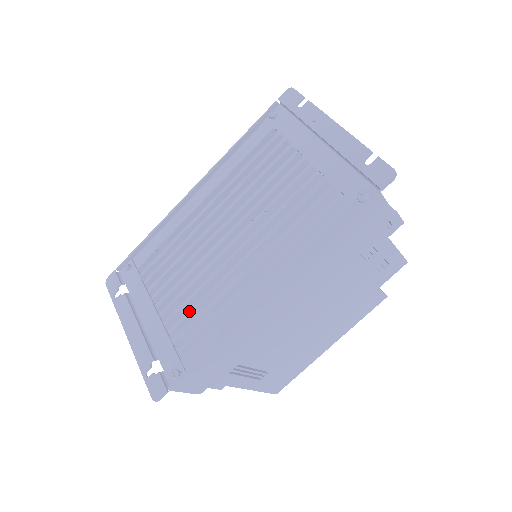
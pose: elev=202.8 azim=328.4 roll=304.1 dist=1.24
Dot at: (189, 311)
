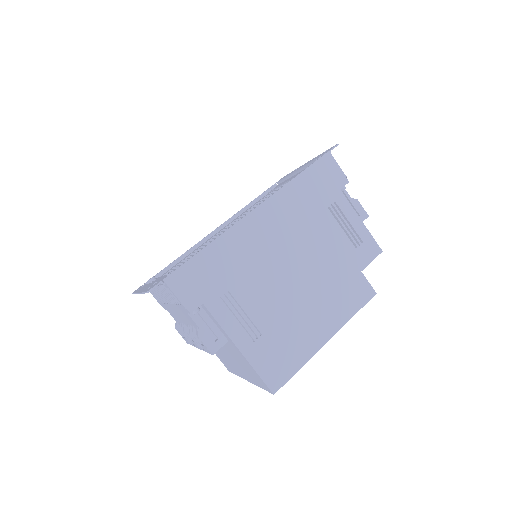
Dot at: occluded
